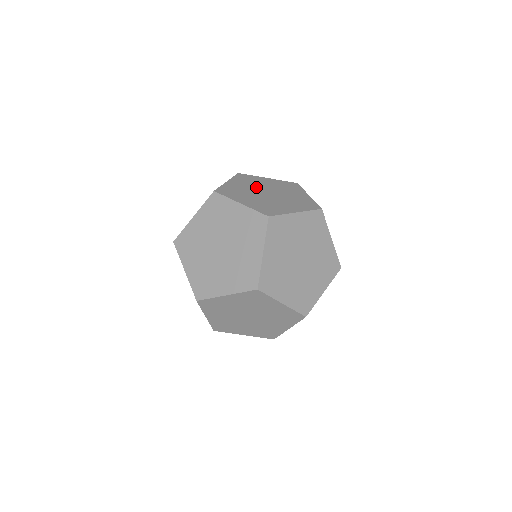
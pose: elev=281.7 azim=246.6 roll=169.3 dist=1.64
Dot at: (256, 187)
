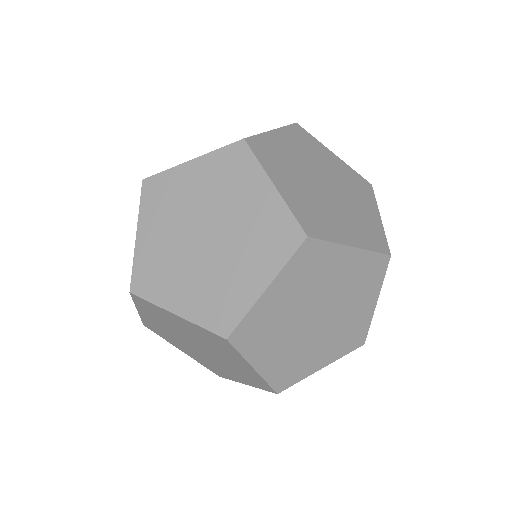
Dot at: (309, 299)
